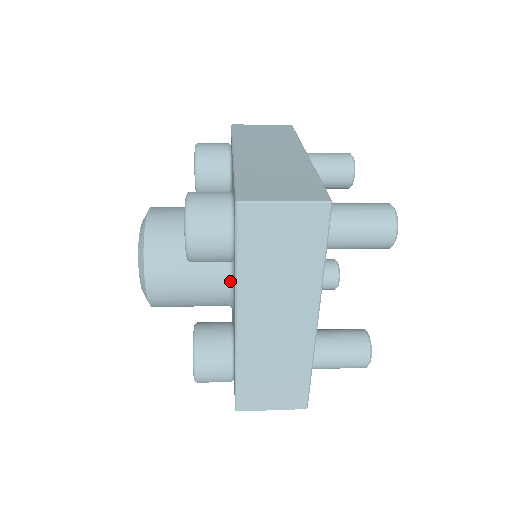
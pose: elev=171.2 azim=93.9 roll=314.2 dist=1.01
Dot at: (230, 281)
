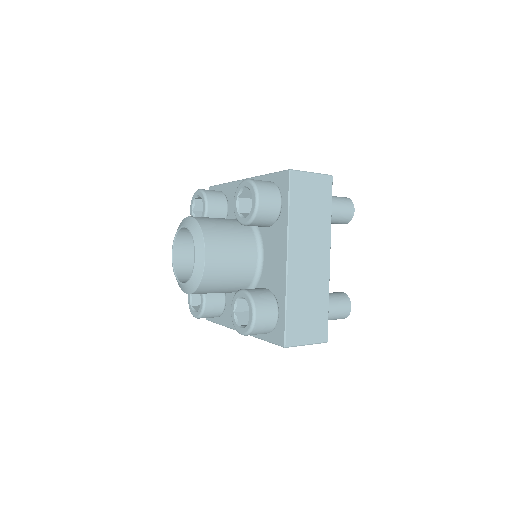
Dot at: (259, 254)
